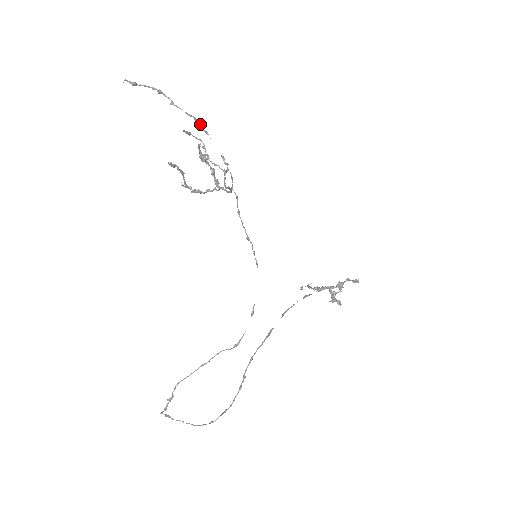
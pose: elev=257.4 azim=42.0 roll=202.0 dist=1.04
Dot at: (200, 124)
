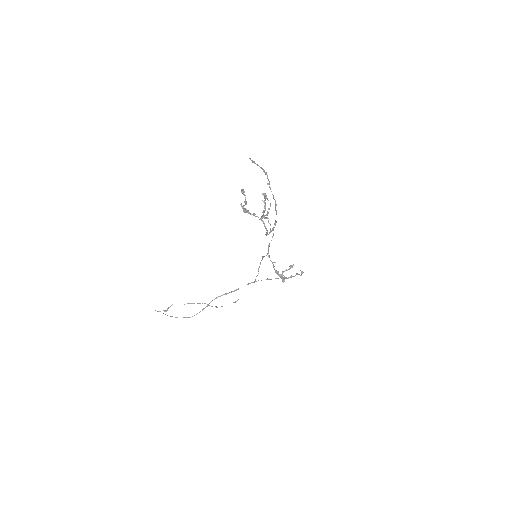
Dot at: occluded
